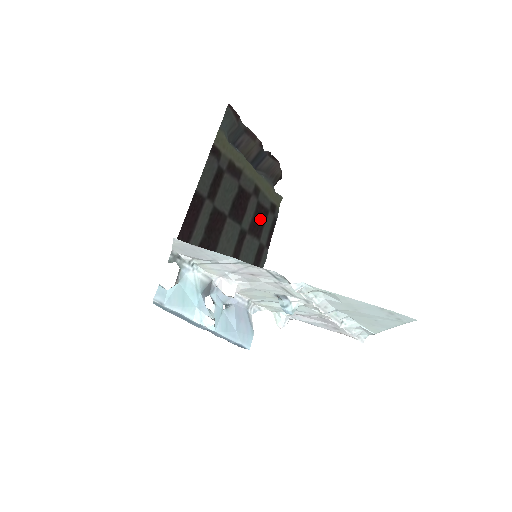
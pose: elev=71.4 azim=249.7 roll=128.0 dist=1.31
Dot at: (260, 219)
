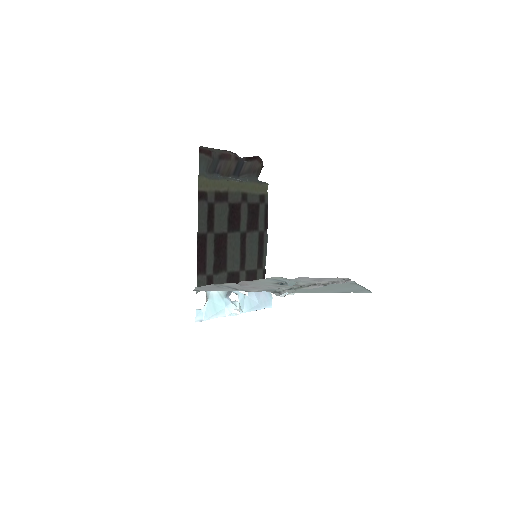
Dot at: (254, 216)
